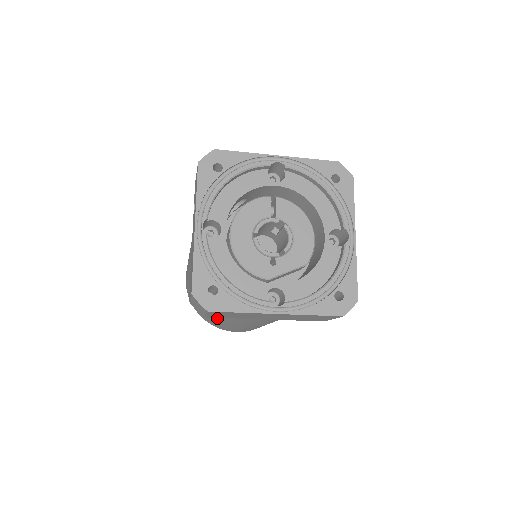
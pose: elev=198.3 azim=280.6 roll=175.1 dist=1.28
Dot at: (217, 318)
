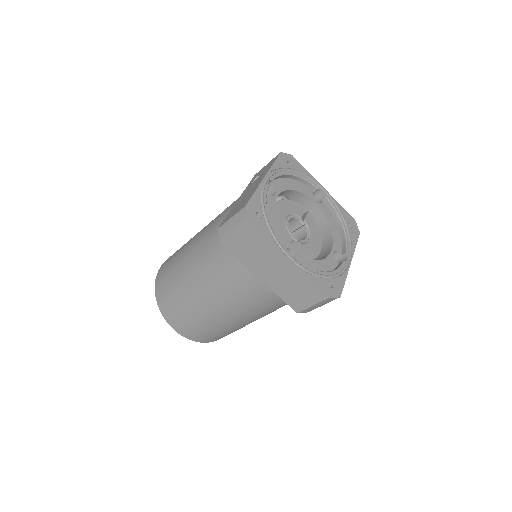
Dot at: (192, 288)
